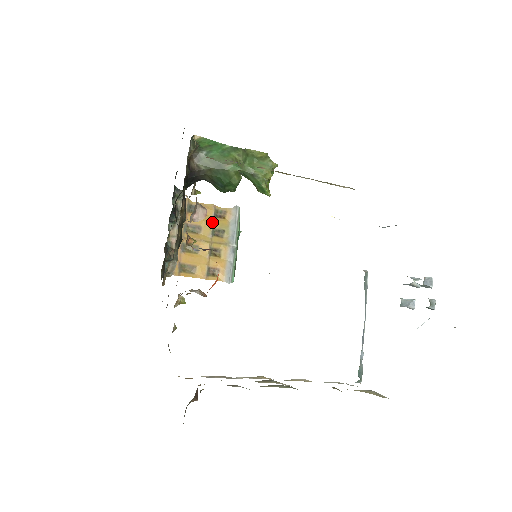
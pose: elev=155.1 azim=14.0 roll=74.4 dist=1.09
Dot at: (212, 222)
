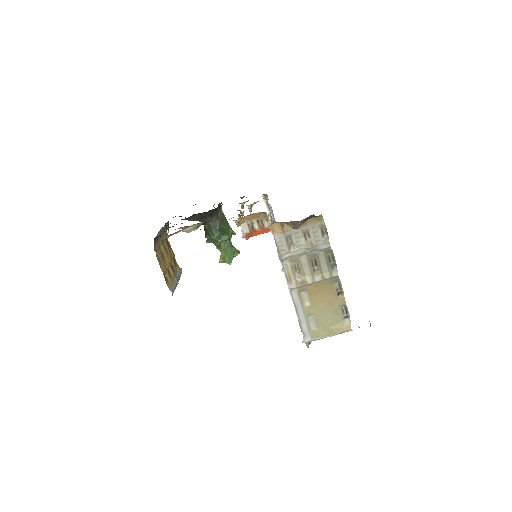
Dot at: (172, 258)
